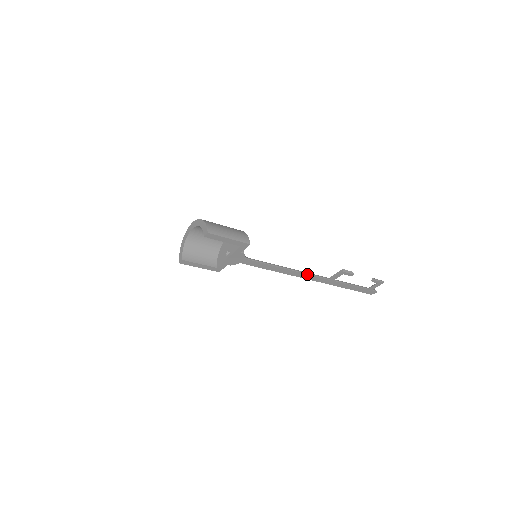
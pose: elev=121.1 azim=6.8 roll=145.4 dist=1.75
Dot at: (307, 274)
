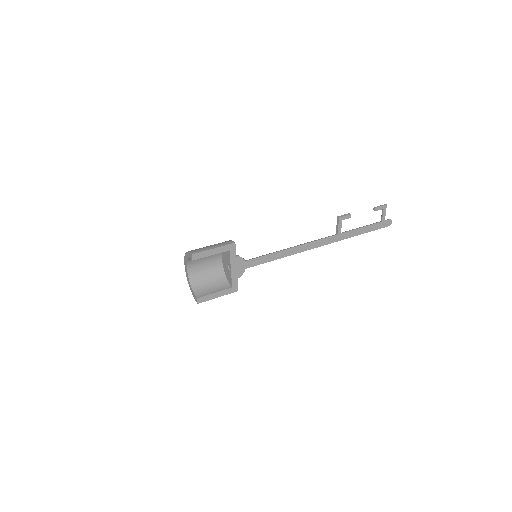
Dot at: (312, 242)
